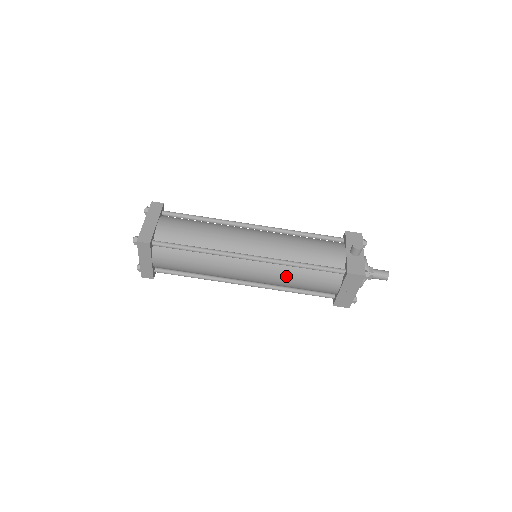
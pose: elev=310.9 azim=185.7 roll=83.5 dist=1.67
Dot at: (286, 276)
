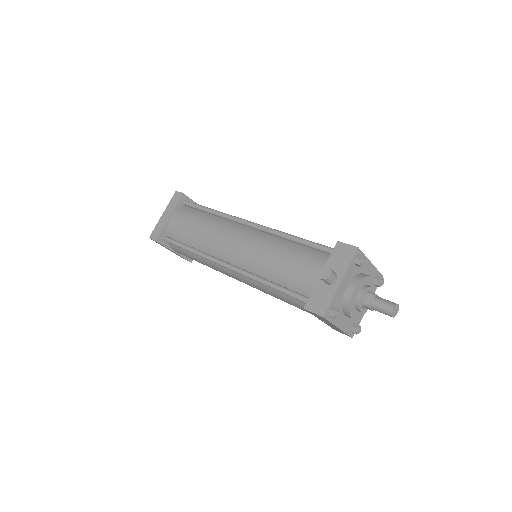
Dot at: (264, 290)
